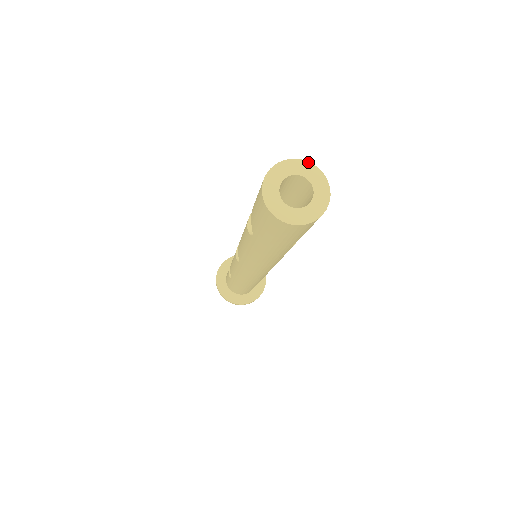
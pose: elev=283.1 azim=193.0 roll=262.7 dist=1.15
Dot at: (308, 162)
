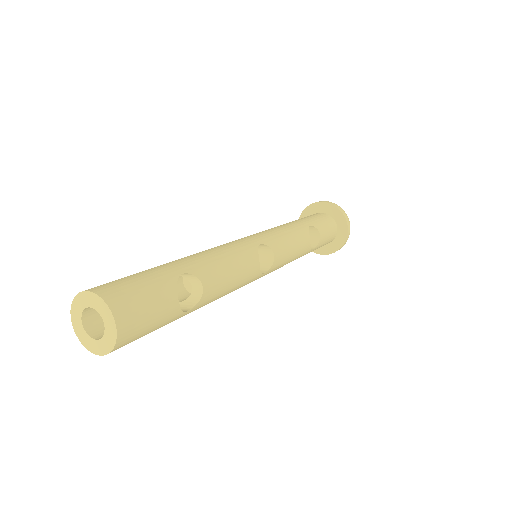
Dot at: (90, 292)
